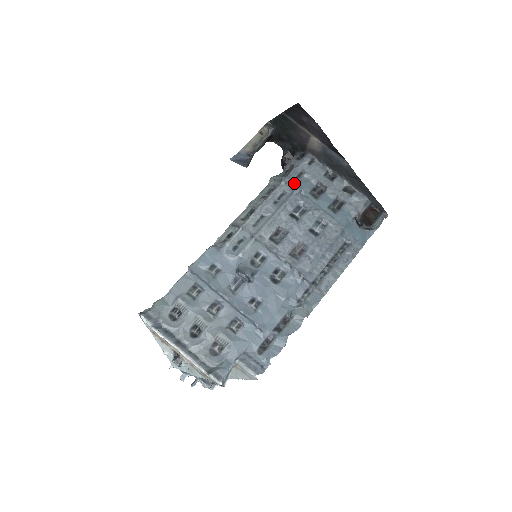
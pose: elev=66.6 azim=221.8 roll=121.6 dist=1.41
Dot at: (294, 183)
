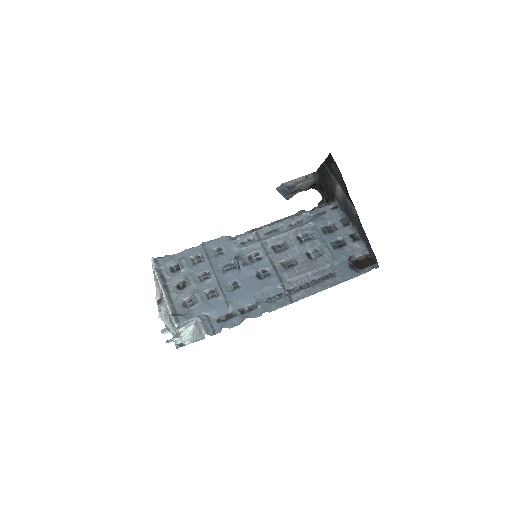
Dot at: (313, 217)
